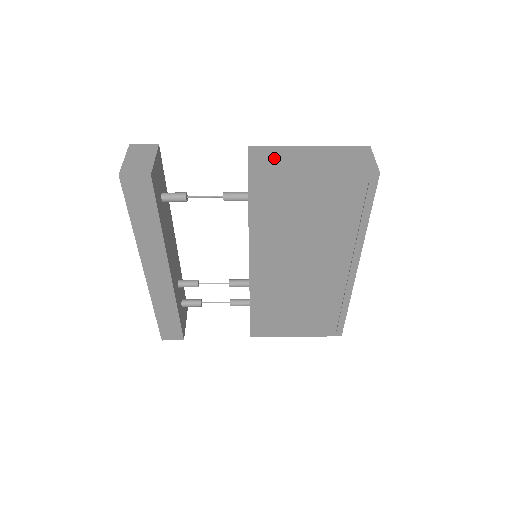
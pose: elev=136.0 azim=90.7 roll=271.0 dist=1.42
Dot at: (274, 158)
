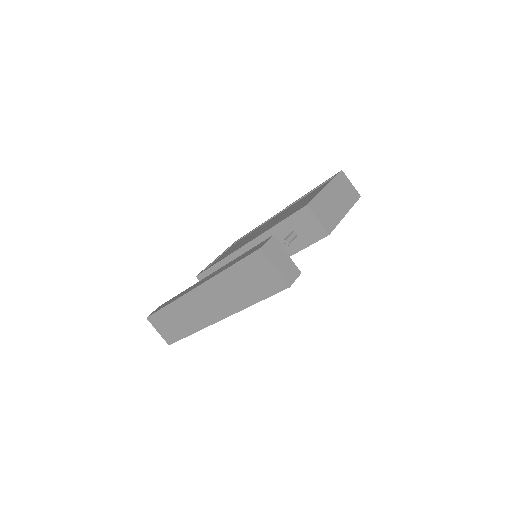
Dot at: (325, 210)
